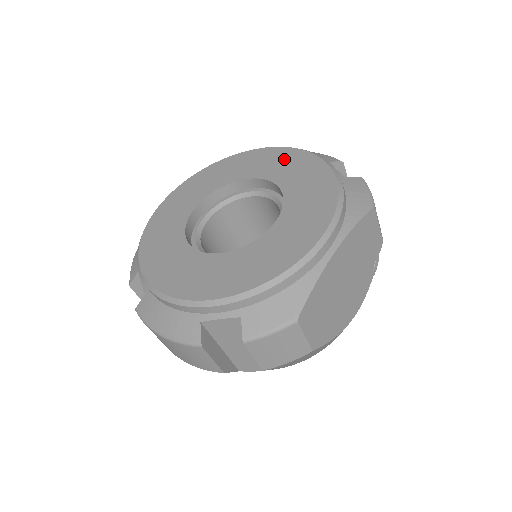
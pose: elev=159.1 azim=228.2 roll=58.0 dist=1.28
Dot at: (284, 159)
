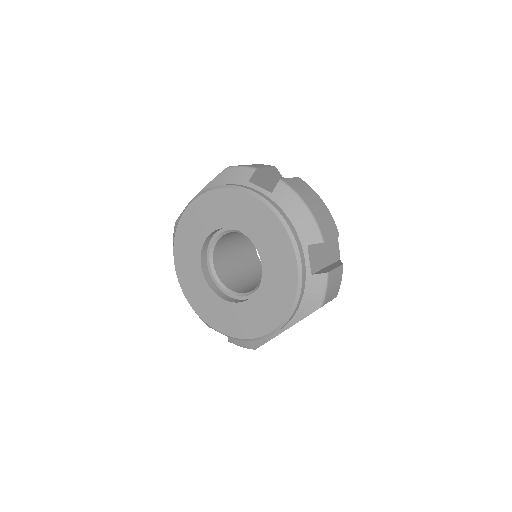
Dot at: (273, 235)
